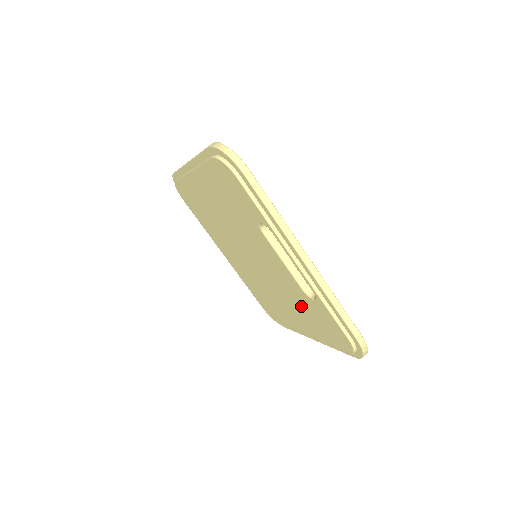
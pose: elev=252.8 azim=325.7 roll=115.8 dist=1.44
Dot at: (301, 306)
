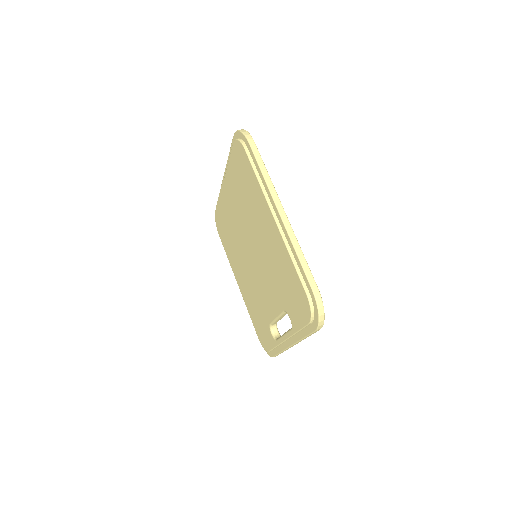
Dot at: (257, 305)
